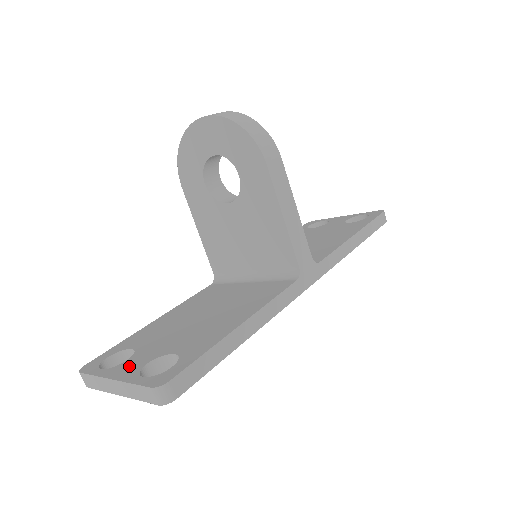
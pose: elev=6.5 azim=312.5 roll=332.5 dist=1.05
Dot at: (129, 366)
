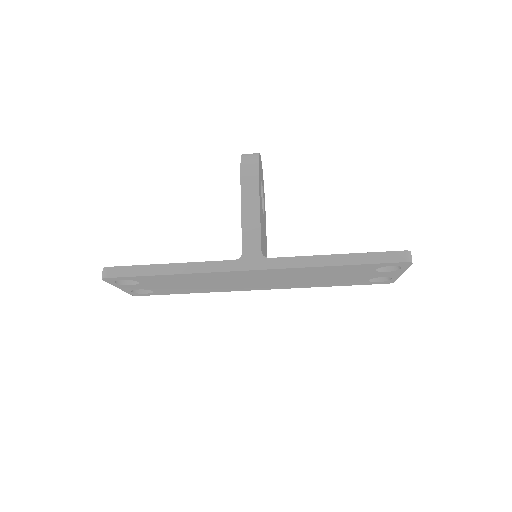
Dot at: occluded
